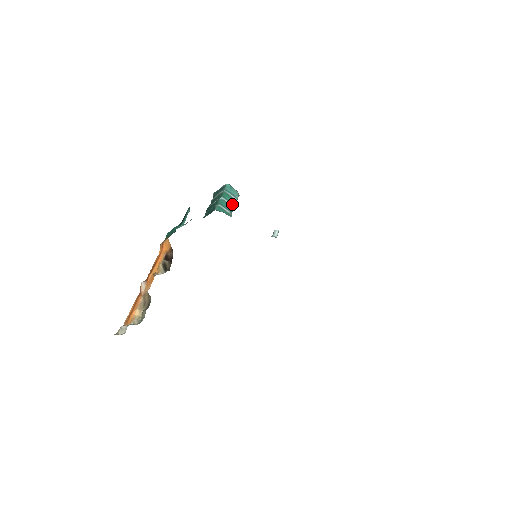
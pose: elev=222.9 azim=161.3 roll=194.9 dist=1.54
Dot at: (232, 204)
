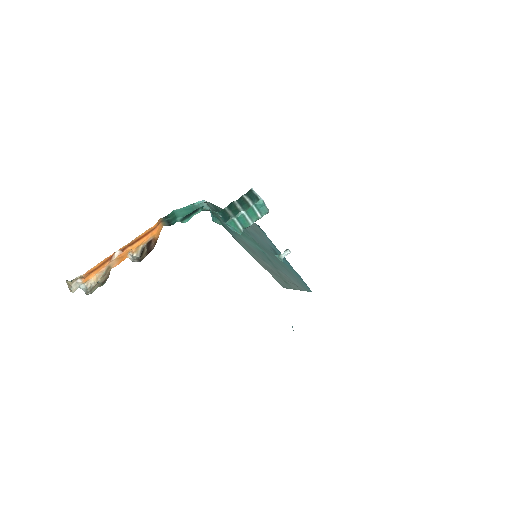
Dot at: (251, 221)
